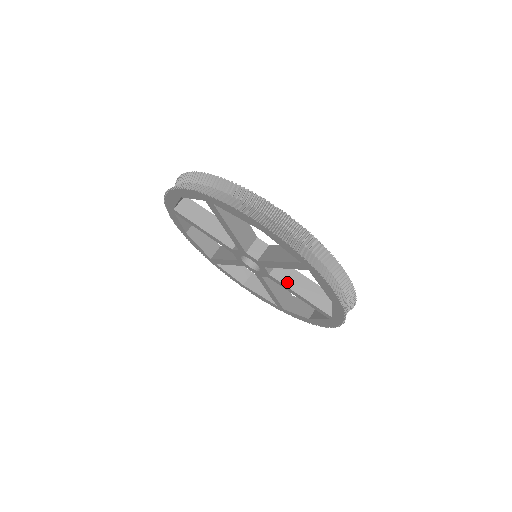
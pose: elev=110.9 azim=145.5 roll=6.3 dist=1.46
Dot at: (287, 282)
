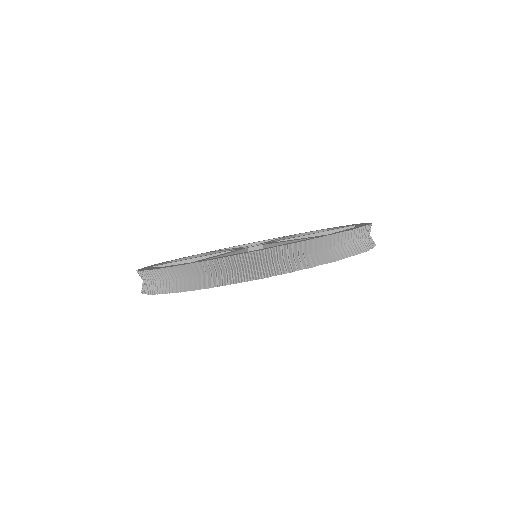
Dot at: occluded
